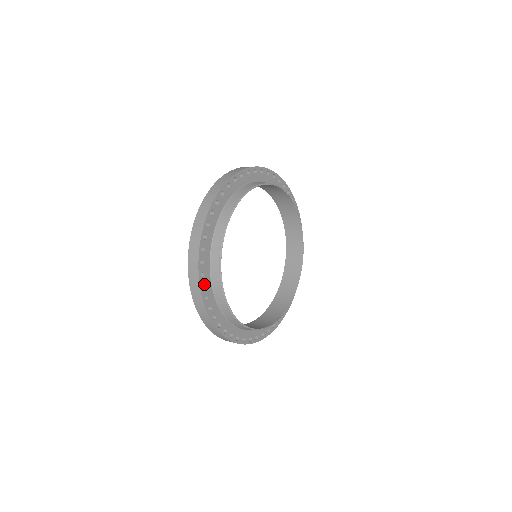
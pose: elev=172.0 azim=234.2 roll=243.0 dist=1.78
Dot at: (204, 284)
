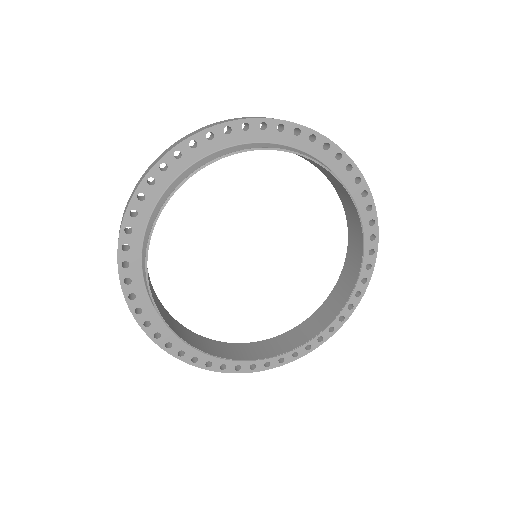
Dot at: (137, 210)
